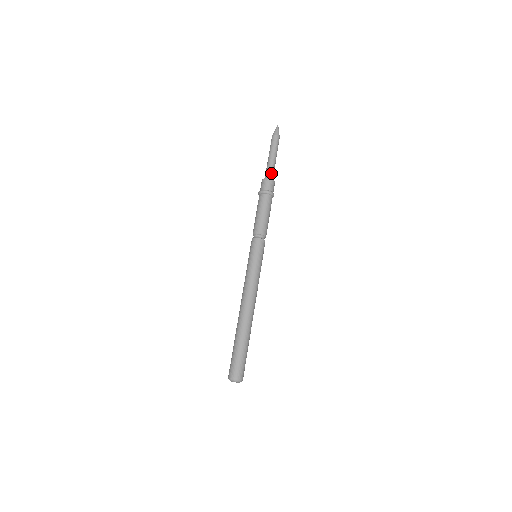
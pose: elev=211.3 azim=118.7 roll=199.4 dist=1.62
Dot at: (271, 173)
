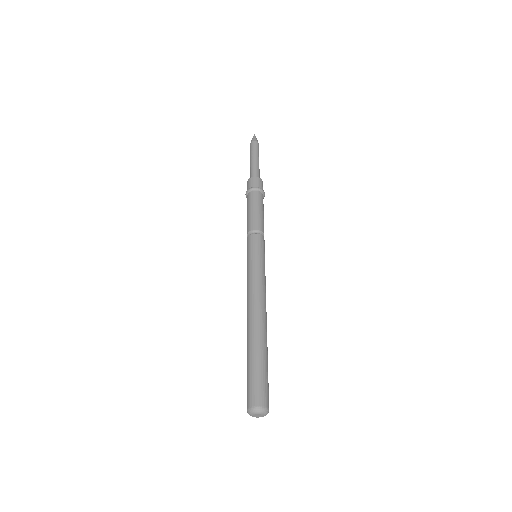
Dot at: (258, 174)
